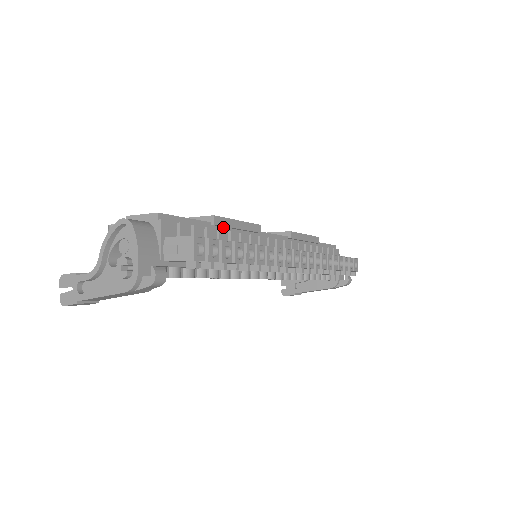
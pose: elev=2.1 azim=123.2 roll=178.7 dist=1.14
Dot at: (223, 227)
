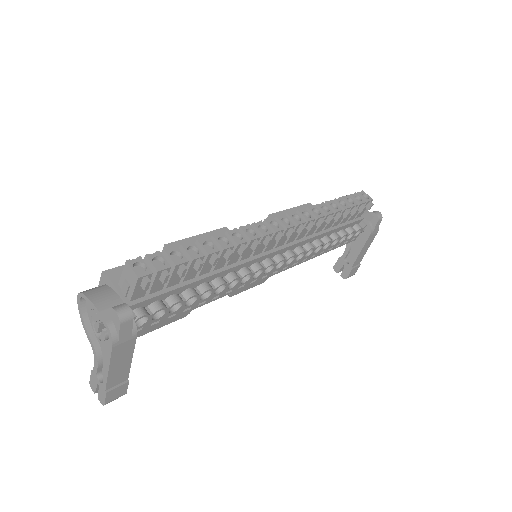
Dot at: occluded
